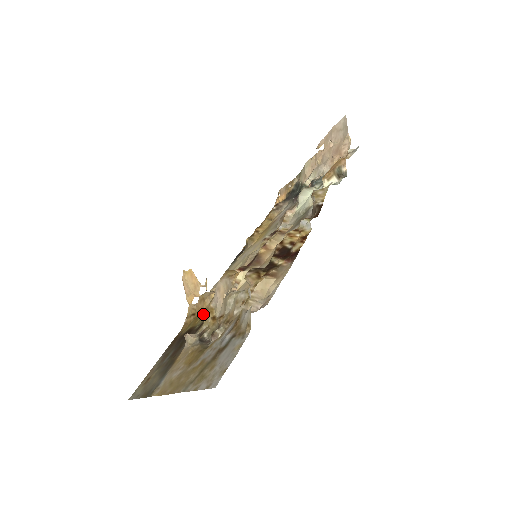
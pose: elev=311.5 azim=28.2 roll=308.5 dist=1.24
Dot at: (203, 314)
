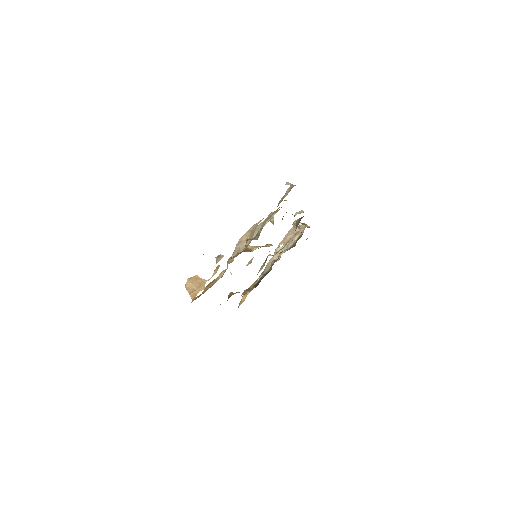
Dot at: occluded
